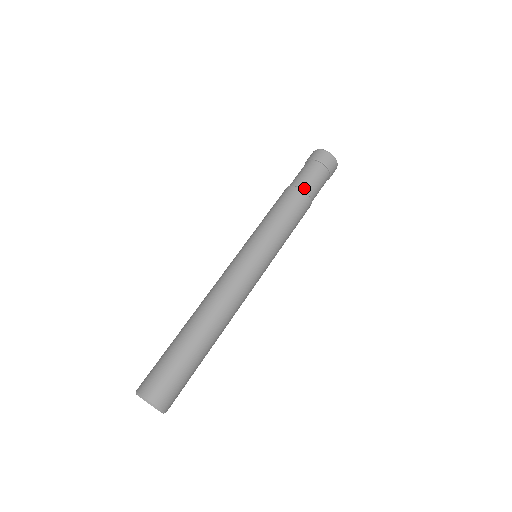
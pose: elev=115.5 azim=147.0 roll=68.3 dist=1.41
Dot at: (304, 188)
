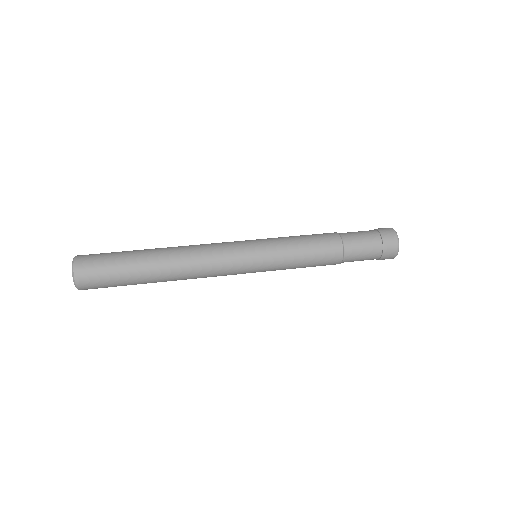
Dot at: (344, 238)
